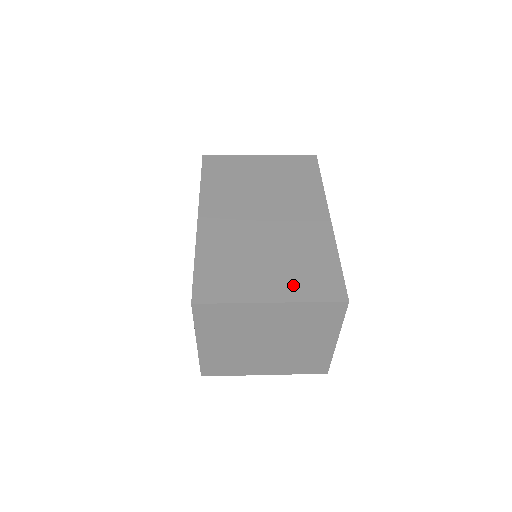
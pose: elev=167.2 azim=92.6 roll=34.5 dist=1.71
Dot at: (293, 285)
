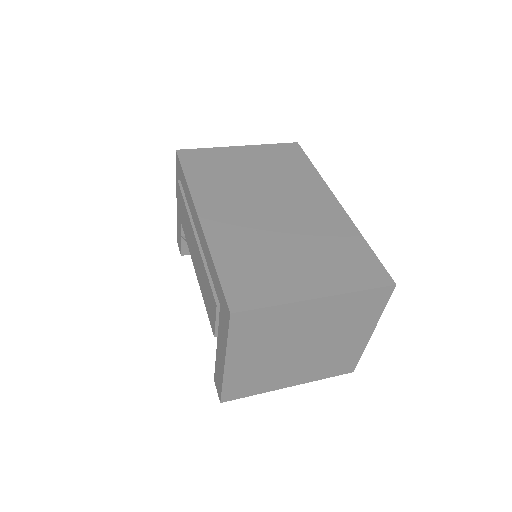
Dot at: (333, 276)
